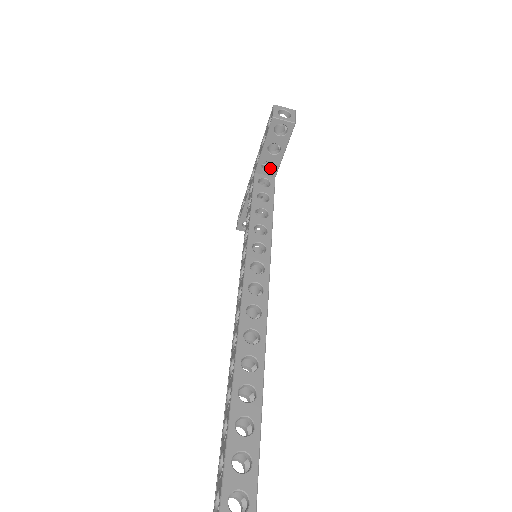
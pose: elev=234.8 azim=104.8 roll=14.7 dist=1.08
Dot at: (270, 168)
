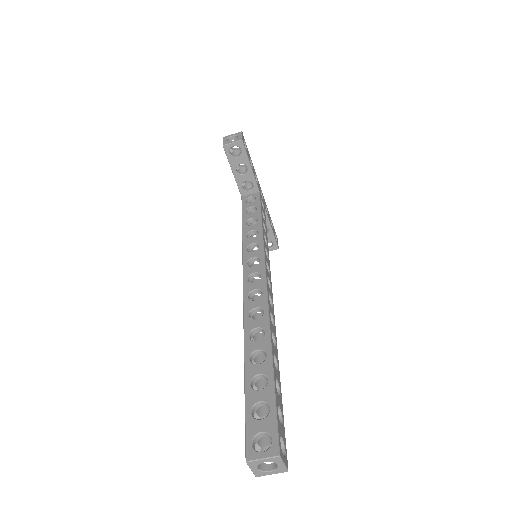
Dot at: (251, 187)
